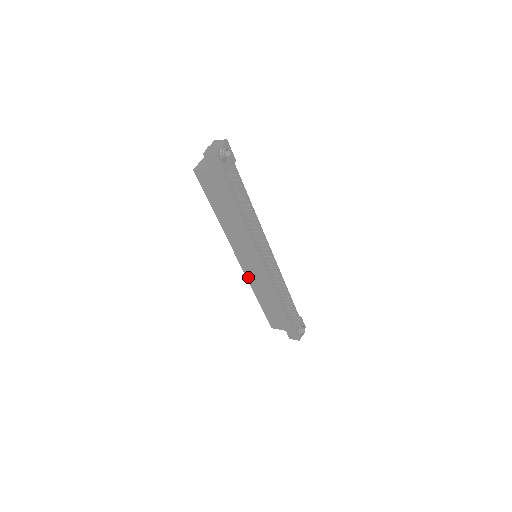
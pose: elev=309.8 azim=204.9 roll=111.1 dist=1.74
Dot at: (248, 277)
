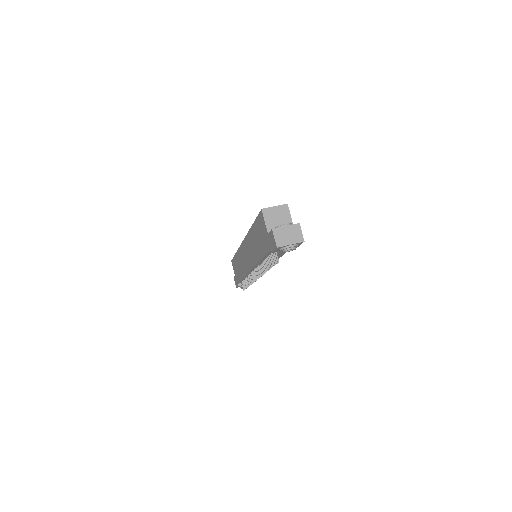
Dot at: (240, 248)
